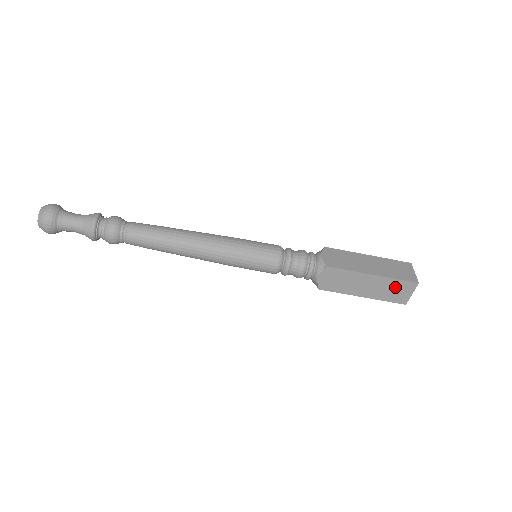
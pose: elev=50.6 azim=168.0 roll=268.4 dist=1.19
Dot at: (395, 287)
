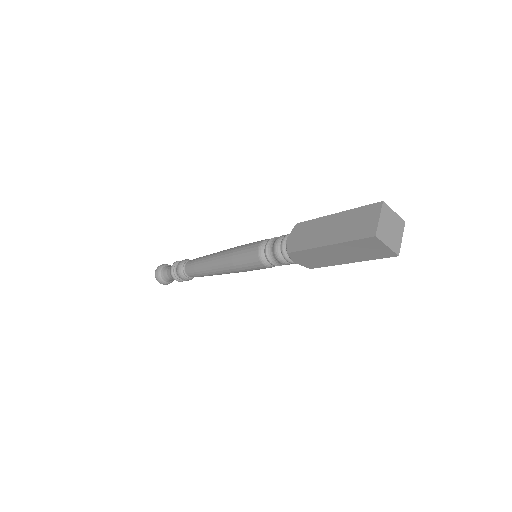
Dot at: (361, 247)
